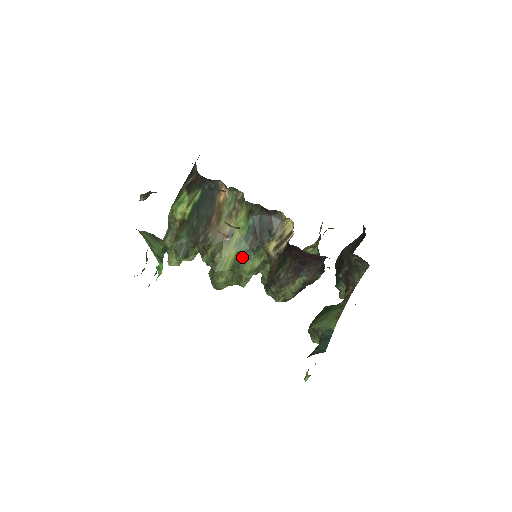
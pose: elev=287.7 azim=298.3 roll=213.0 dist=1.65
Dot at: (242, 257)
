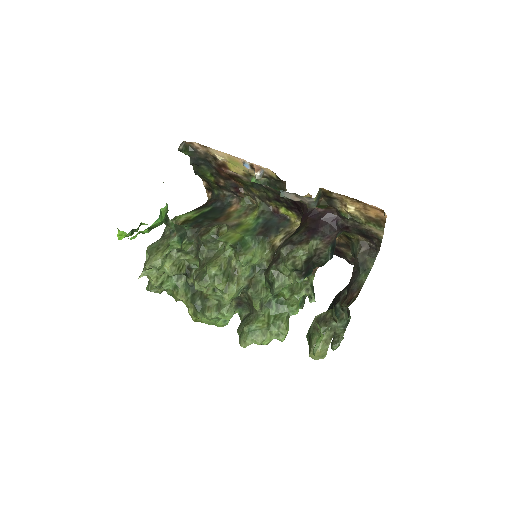
Dot at: (246, 242)
